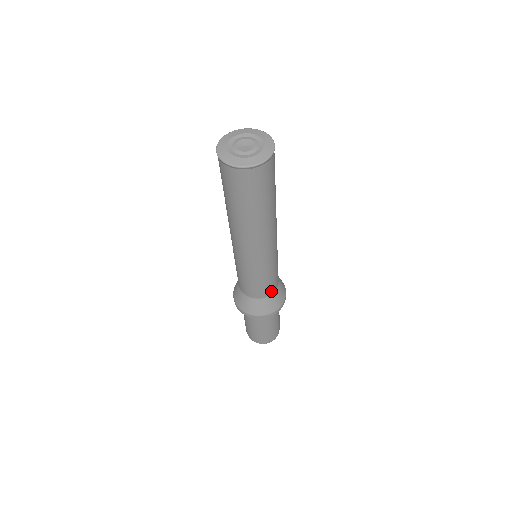
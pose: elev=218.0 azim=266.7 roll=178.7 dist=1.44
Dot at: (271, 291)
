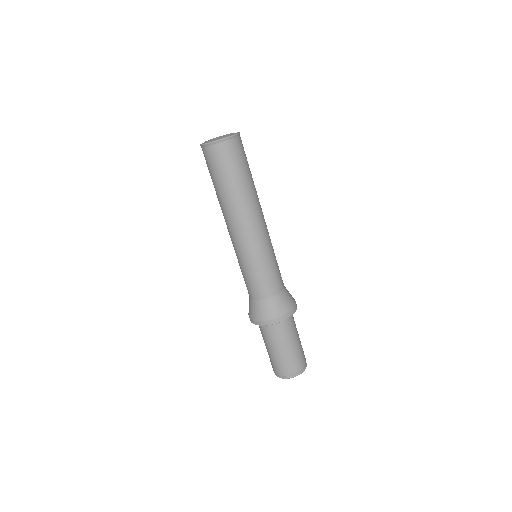
Dot at: (277, 290)
